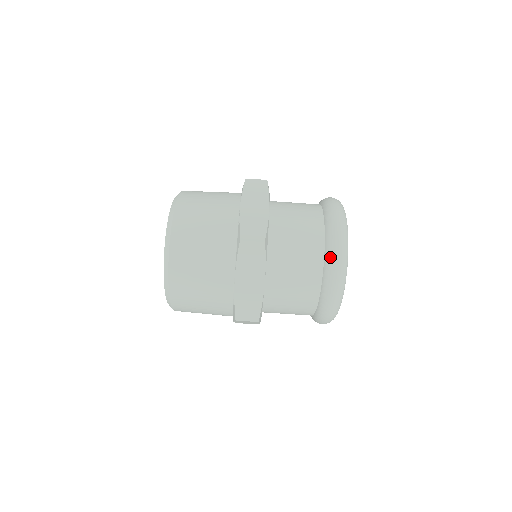
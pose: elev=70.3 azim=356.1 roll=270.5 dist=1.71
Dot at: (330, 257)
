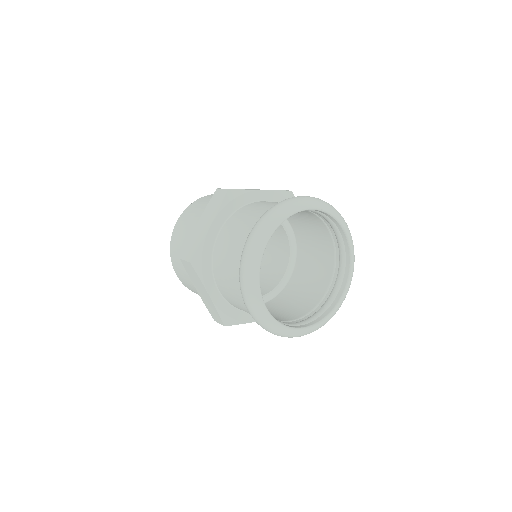
Dot at: (265, 212)
